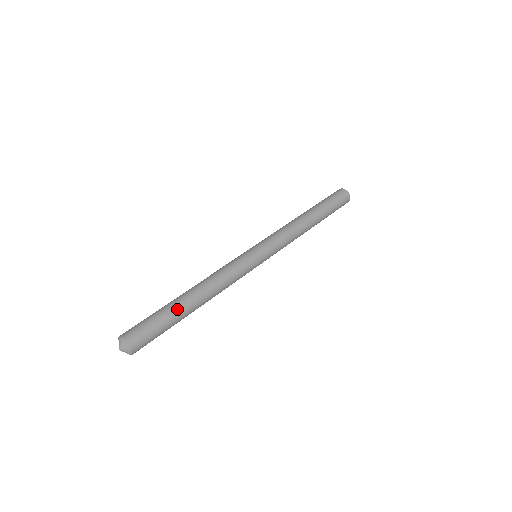
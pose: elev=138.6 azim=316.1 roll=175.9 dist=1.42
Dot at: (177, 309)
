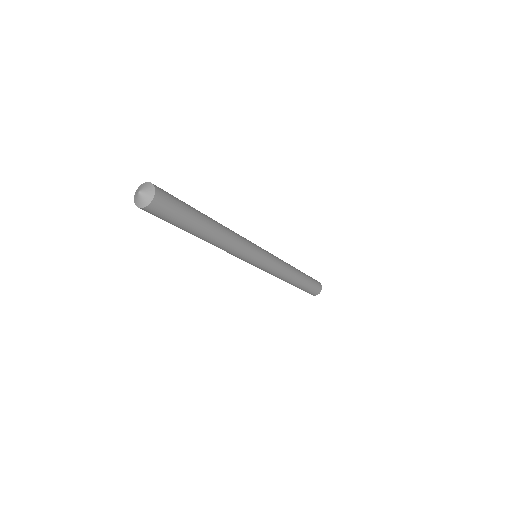
Dot at: (199, 212)
